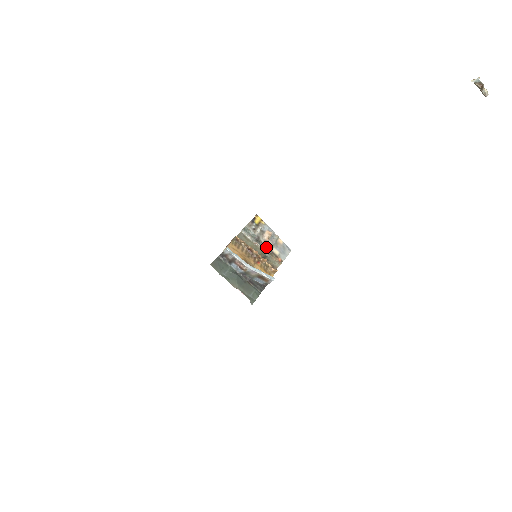
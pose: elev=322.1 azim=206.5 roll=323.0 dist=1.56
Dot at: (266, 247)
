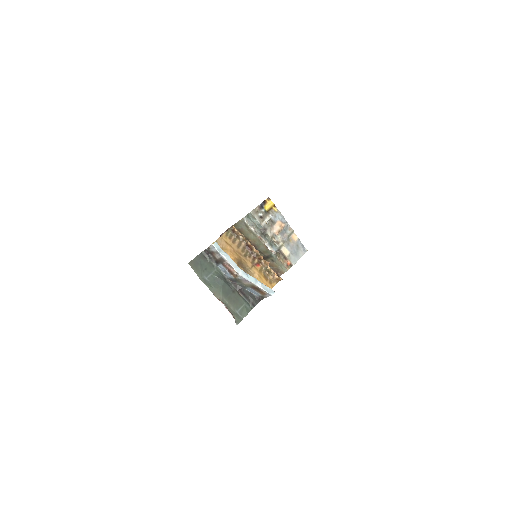
Dot at: (273, 244)
